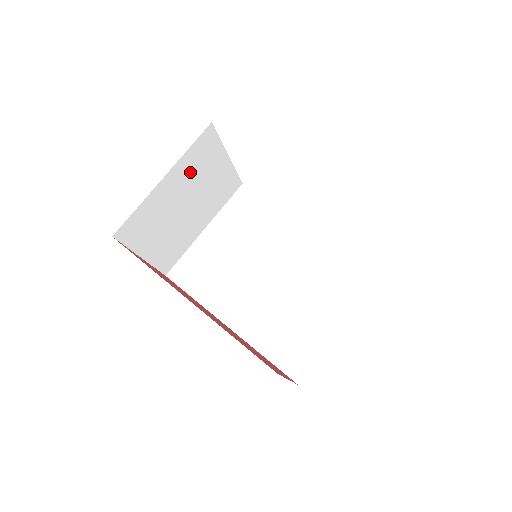
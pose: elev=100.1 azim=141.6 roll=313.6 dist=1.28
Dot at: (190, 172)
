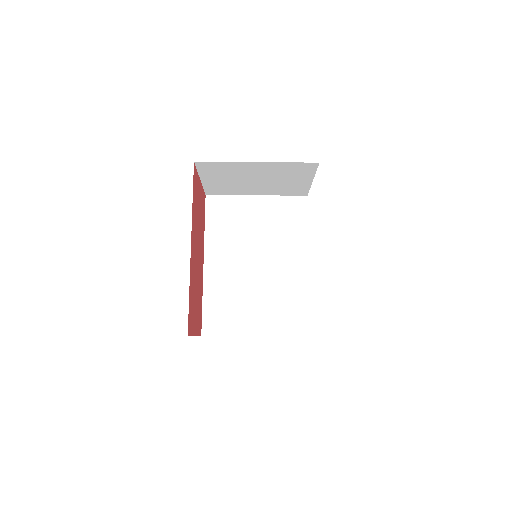
Dot at: (278, 170)
